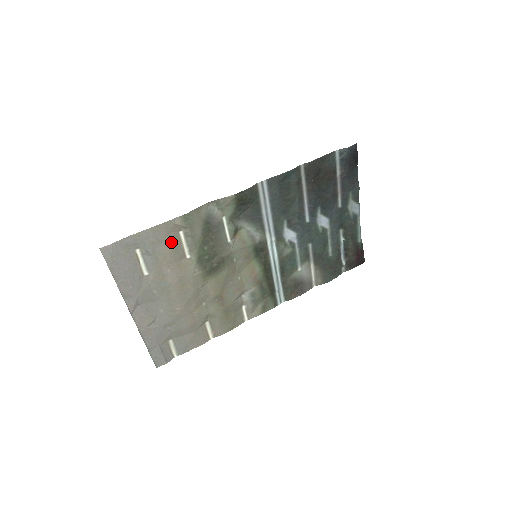
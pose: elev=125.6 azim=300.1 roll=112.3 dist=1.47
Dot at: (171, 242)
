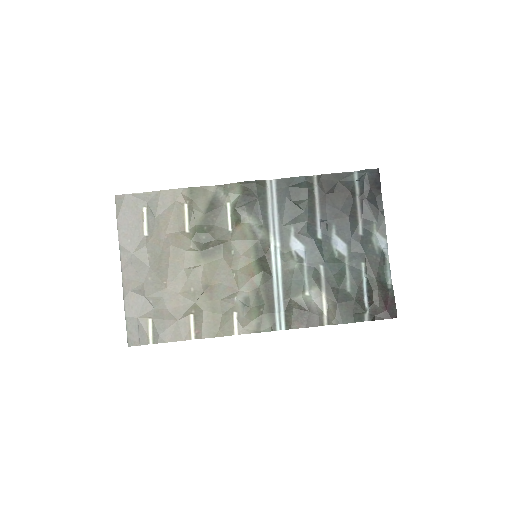
Dot at: (175, 210)
